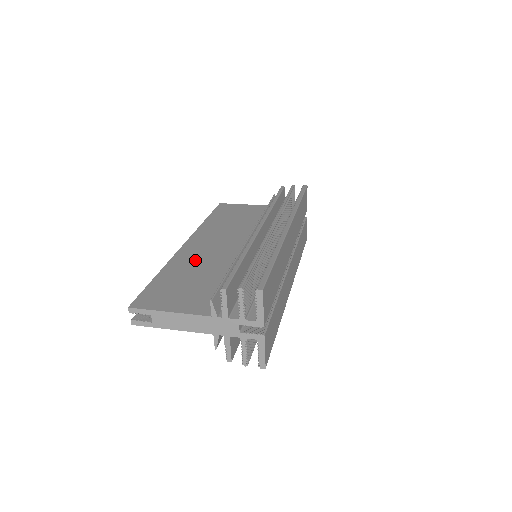
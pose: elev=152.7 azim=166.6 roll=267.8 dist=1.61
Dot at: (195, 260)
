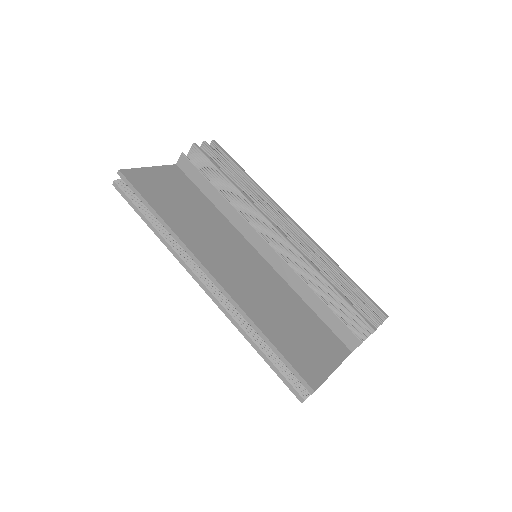
Dot at: (255, 294)
